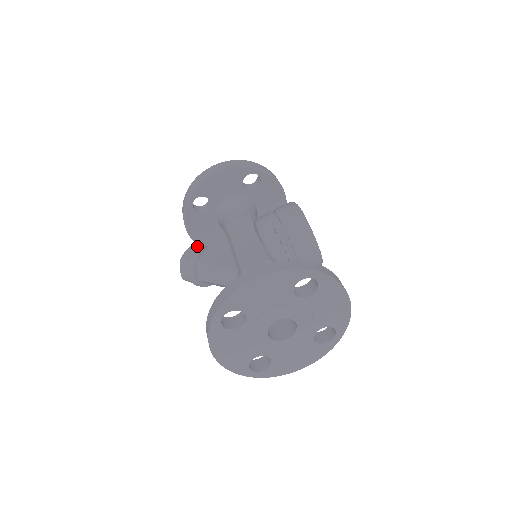
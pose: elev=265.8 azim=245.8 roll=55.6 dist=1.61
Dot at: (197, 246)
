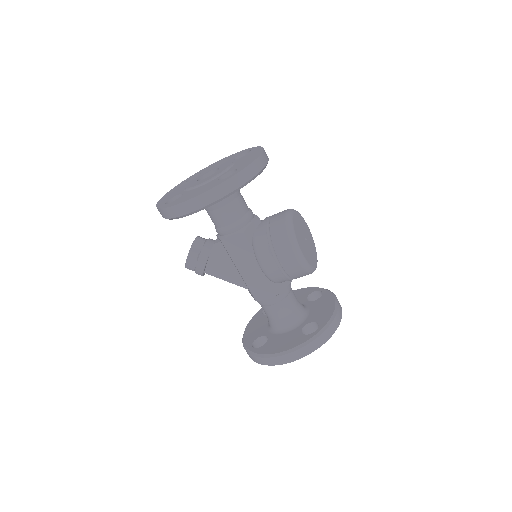
Dot at: (196, 254)
